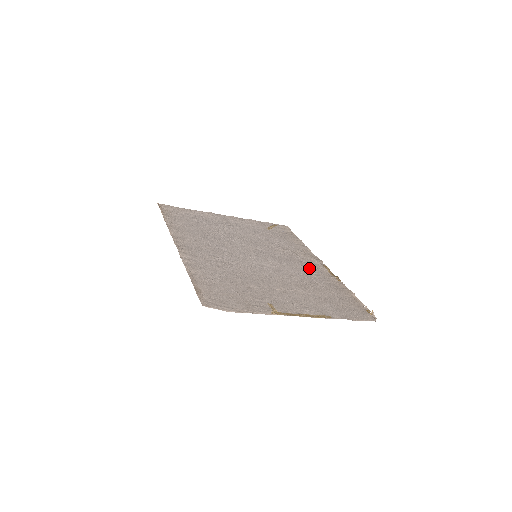
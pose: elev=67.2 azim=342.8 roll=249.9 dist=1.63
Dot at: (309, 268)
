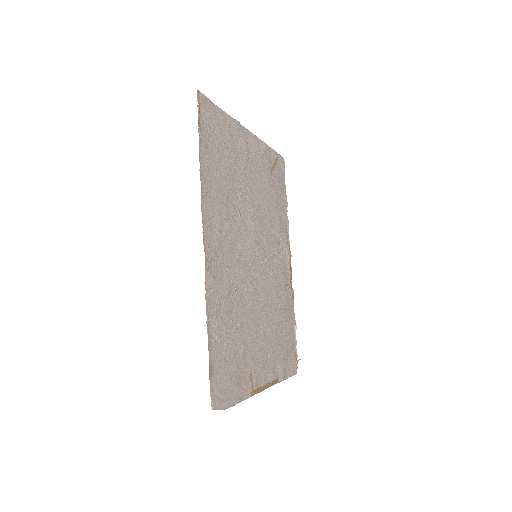
Dot at: (282, 275)
